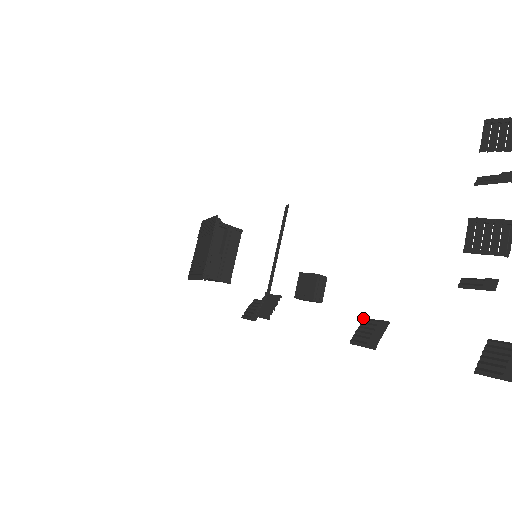
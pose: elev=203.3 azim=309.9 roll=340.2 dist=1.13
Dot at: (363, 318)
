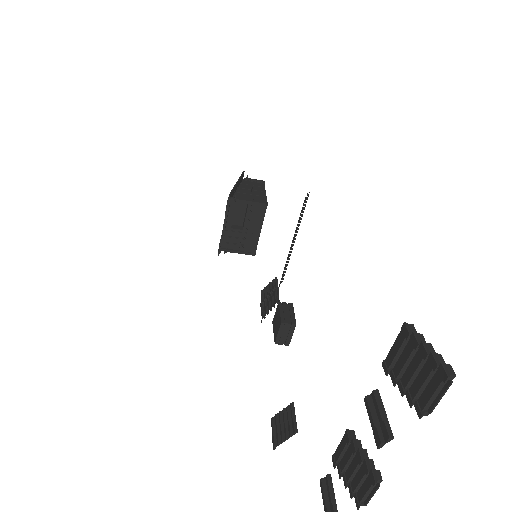
Dot at: occluded
